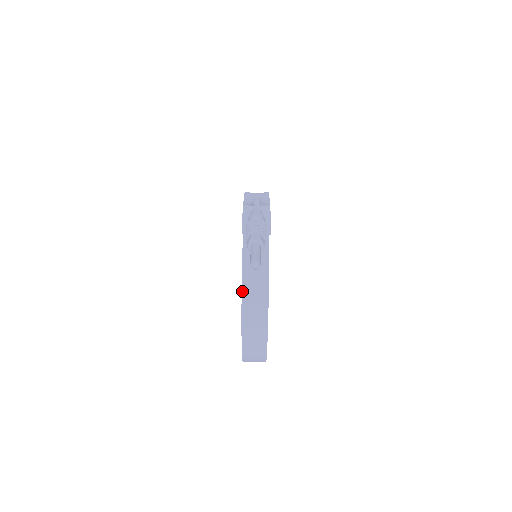
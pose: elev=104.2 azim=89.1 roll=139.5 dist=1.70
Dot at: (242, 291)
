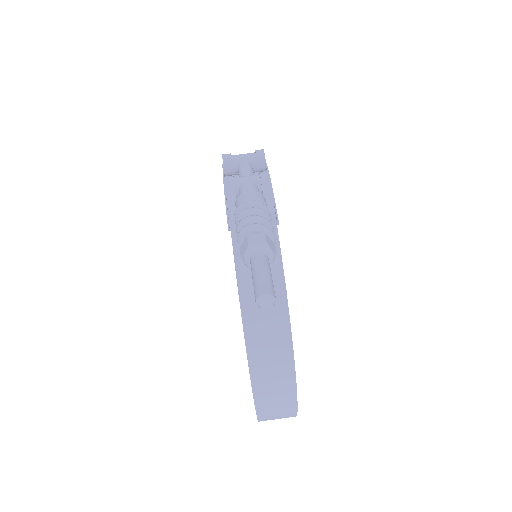
Dot at: (244, 332)
